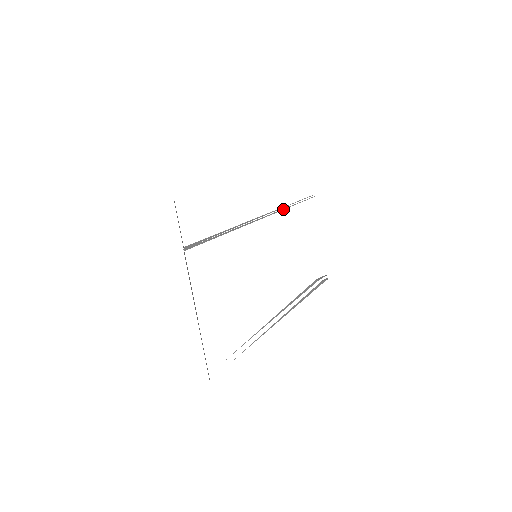
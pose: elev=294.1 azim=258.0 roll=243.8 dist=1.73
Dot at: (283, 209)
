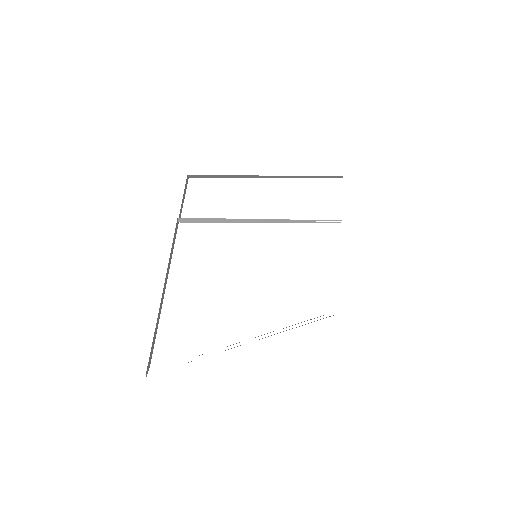
Dot at: (301, 220)
